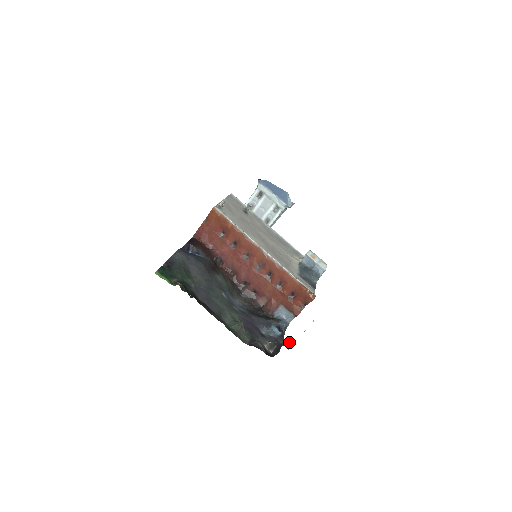
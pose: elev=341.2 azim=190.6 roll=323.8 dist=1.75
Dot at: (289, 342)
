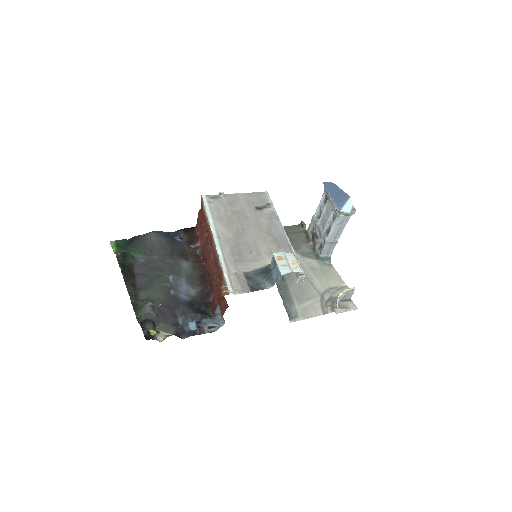
Dot at: occluded
